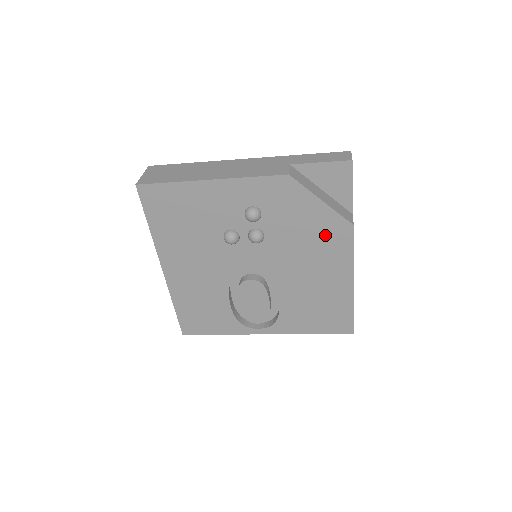
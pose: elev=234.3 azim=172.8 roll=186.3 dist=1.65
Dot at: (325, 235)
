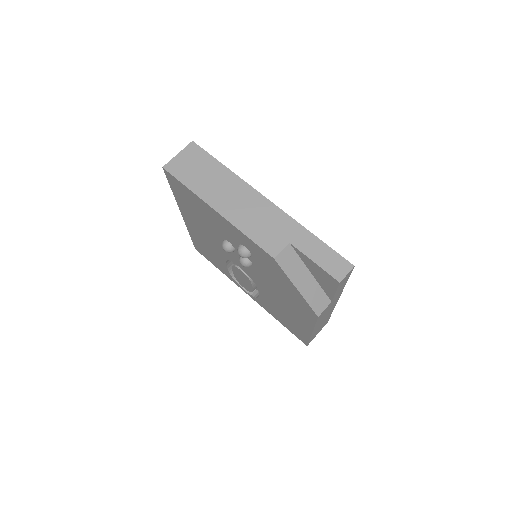
Dot at: (296, 302)
